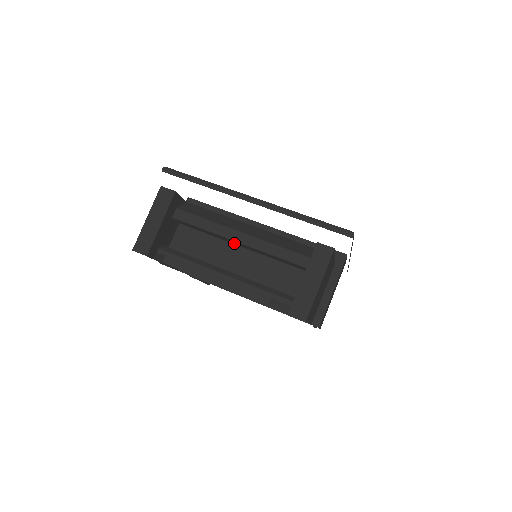
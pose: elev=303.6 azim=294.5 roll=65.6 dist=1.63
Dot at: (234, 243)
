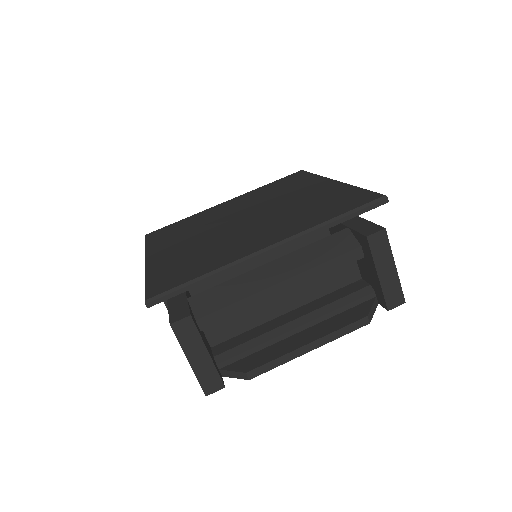
Dot at: occluded
